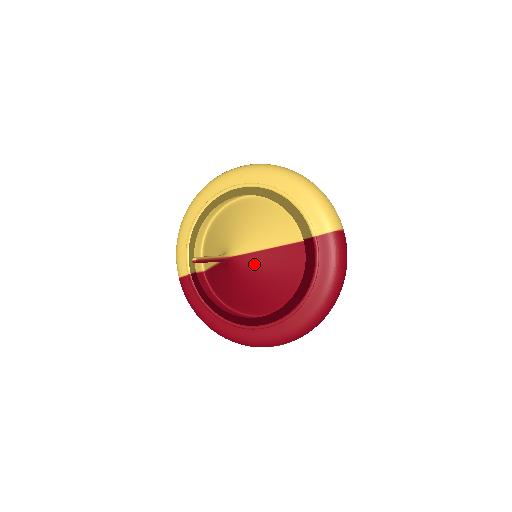
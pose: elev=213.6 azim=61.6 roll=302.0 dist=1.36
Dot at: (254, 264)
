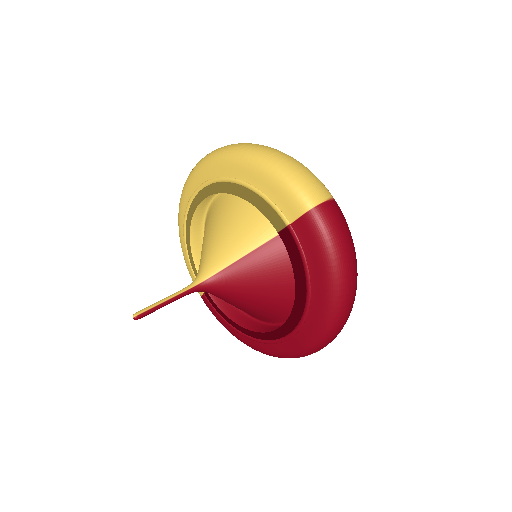
Dot at: (233, 280)
